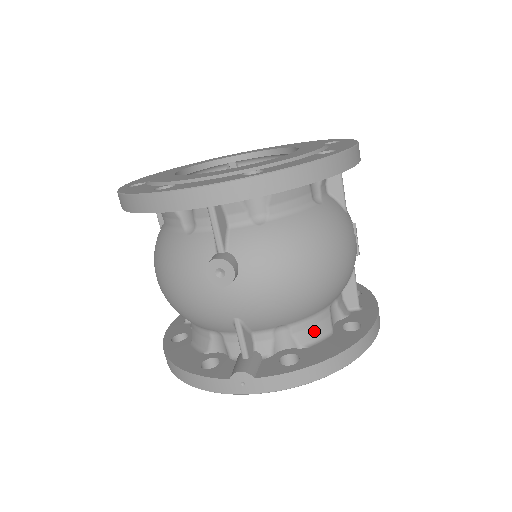
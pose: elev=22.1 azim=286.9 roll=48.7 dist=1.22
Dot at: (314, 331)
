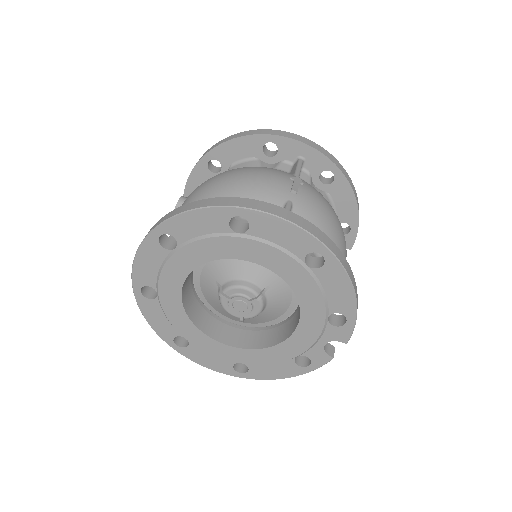
Dot at: occluded
